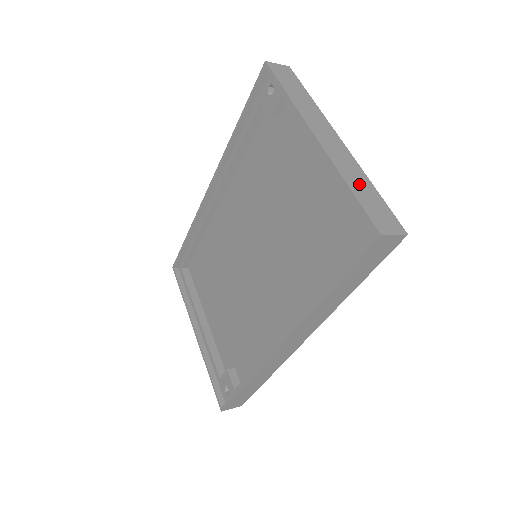
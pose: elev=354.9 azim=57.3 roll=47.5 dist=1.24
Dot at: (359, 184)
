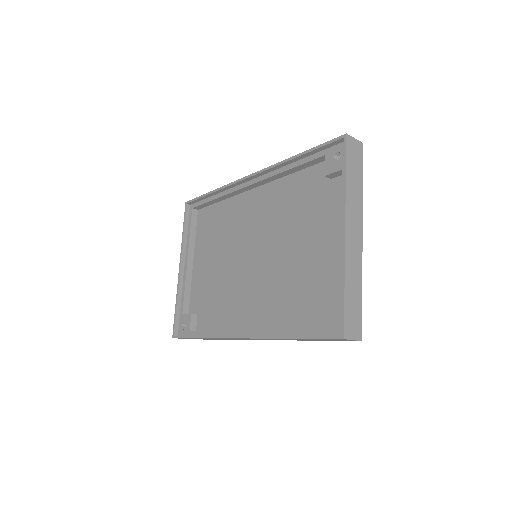
Dot at: (353, 288)
